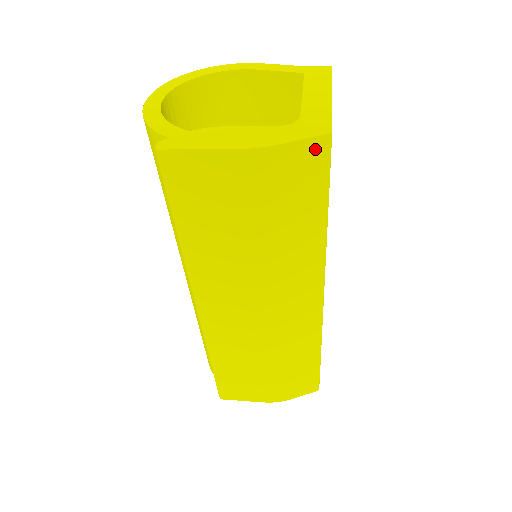
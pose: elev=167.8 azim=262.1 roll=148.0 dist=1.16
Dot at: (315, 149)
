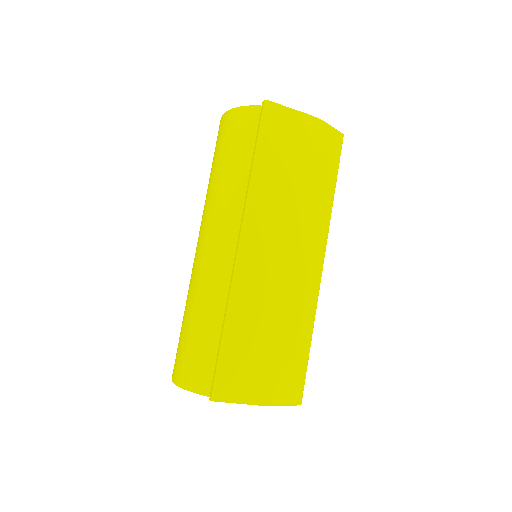
Dot at: (338, 138)
